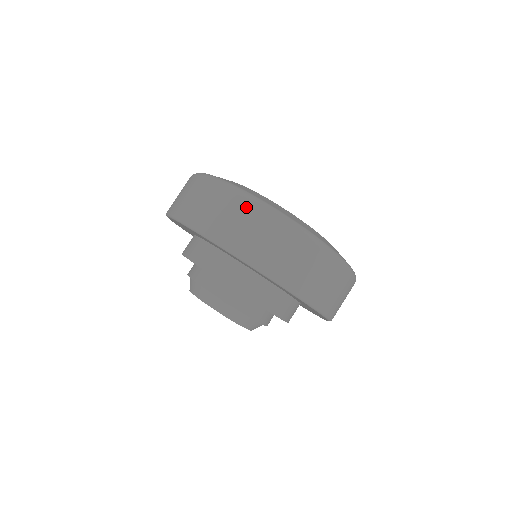
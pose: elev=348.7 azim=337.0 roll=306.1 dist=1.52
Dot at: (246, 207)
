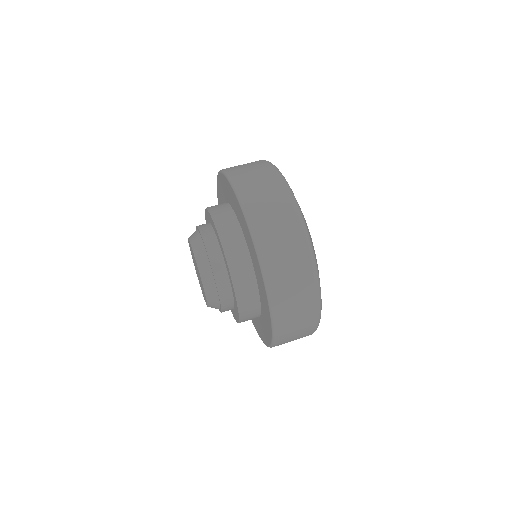
Dot at: (266, 168)
